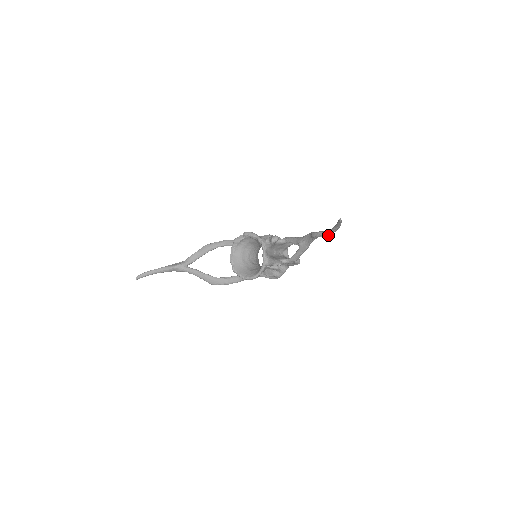
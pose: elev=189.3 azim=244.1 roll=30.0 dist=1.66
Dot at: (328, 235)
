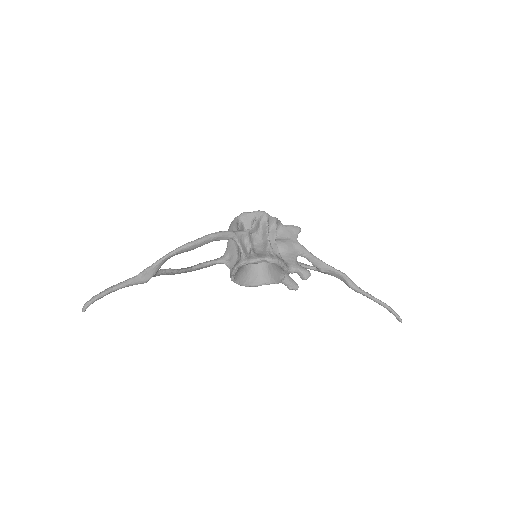
Dot at: (366, 294)
